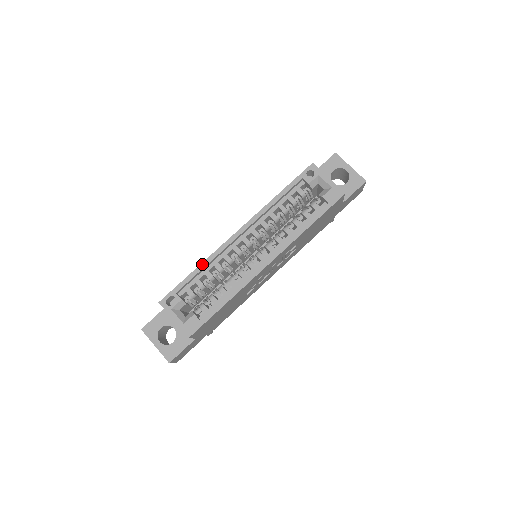
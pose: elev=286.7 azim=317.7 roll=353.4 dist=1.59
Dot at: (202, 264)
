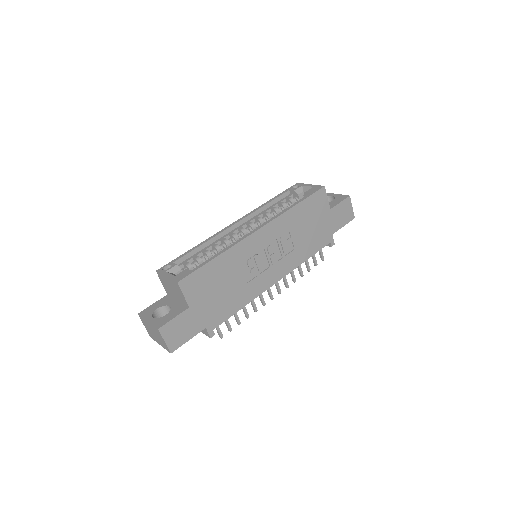
Dot at: (200, 244)
